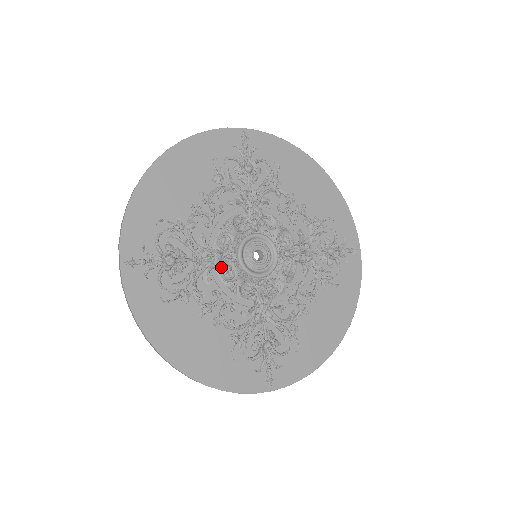
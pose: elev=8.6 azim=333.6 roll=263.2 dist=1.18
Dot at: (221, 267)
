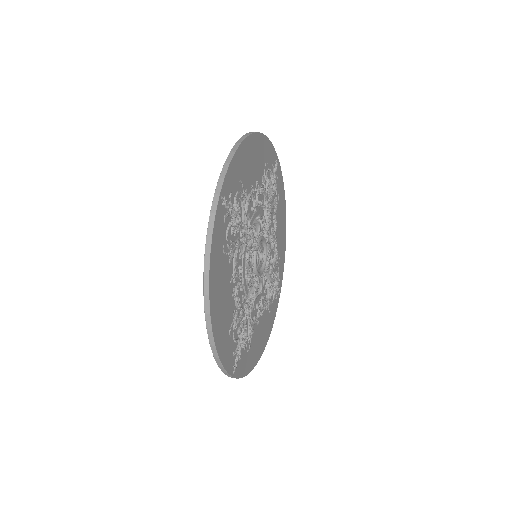
Dot at: (249, 249)
